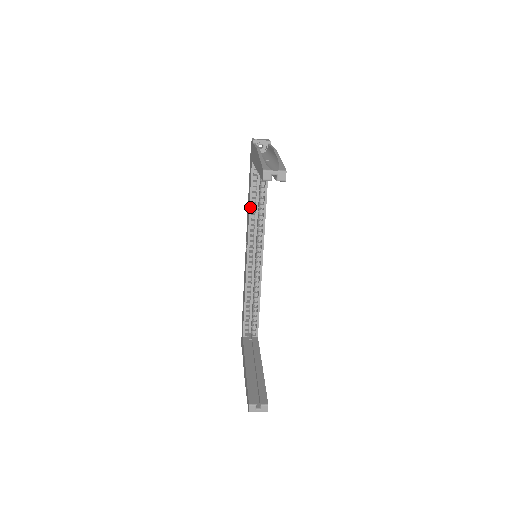
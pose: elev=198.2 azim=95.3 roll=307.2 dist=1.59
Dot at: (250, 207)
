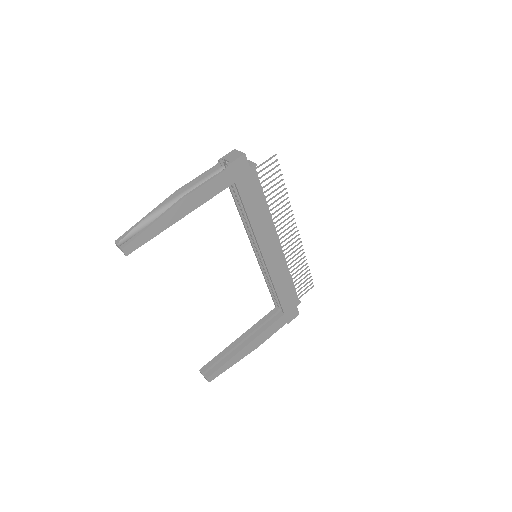
Dot at: (240, 215)
